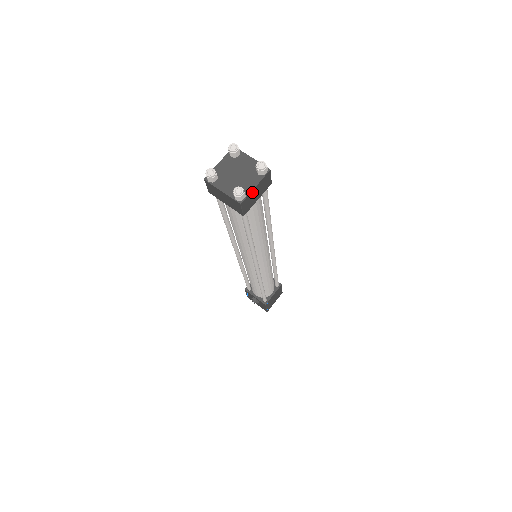
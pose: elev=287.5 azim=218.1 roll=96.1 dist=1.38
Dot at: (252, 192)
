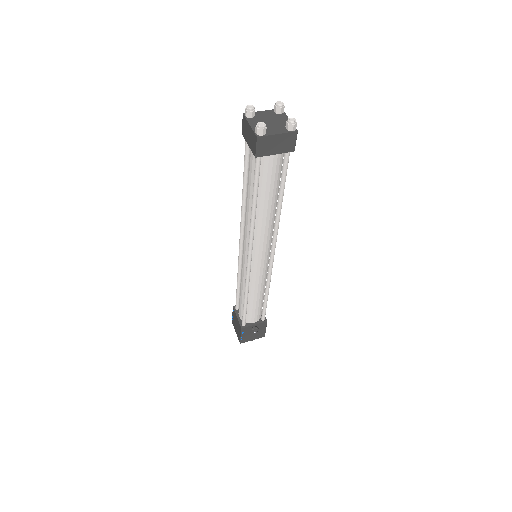
Dot at: occluded
